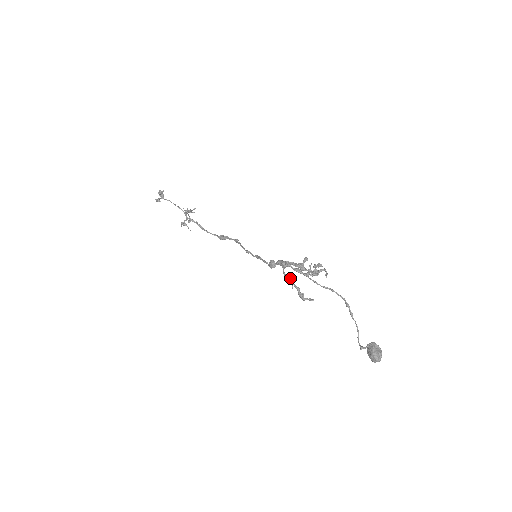
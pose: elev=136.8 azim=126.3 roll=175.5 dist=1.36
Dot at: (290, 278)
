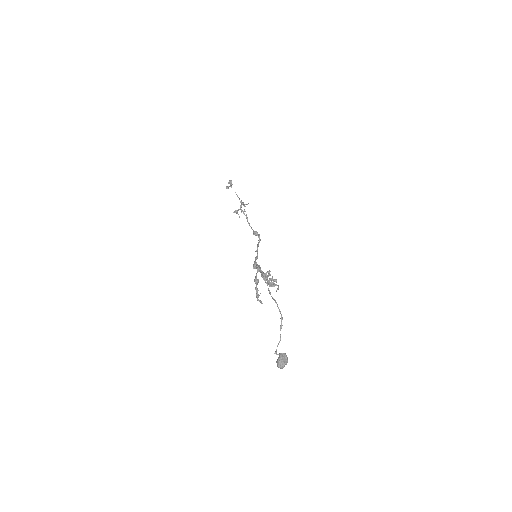
Dot at: (257, 280)
